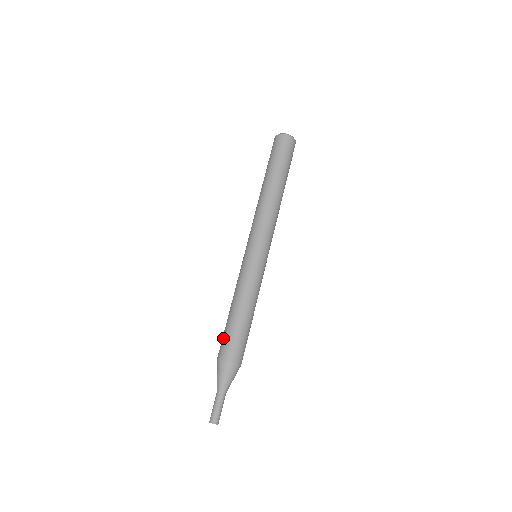
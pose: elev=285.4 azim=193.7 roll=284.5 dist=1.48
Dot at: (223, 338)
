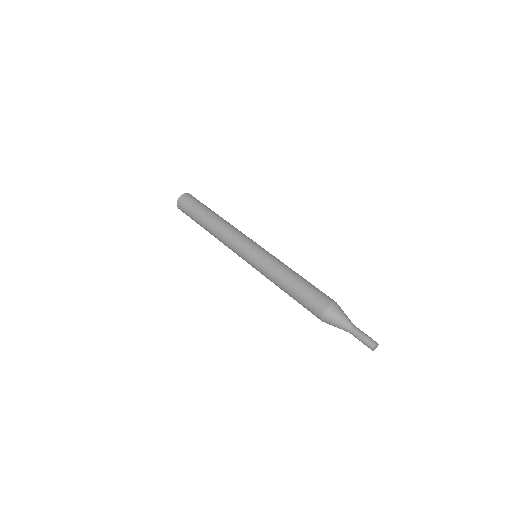
Dot at: (309, 300)
